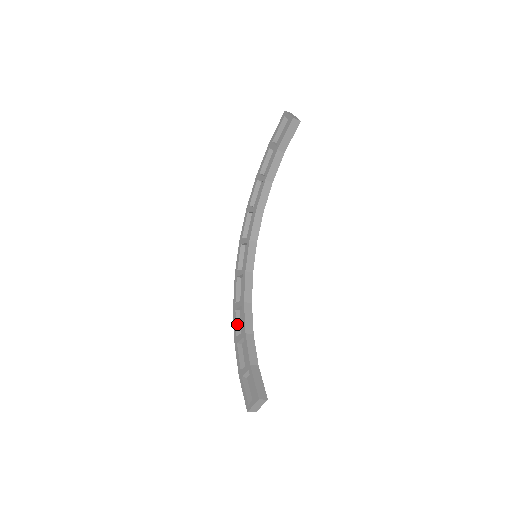
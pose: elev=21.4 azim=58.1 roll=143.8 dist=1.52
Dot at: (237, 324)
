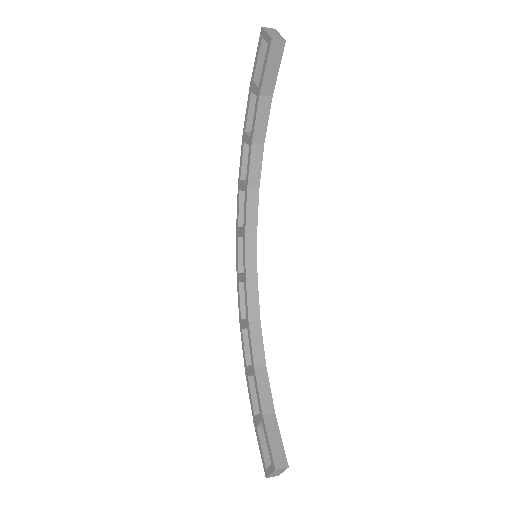
Dot at: (246, 349)
